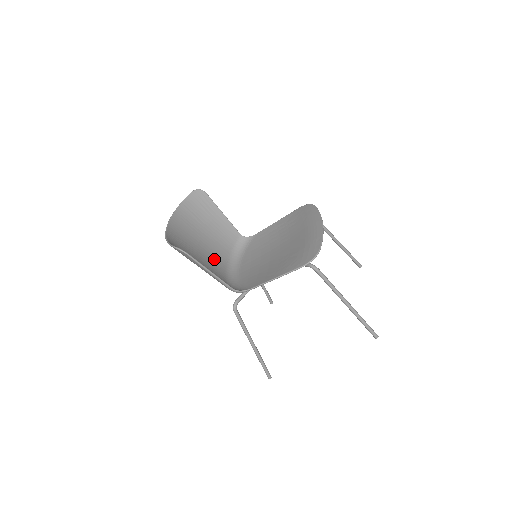
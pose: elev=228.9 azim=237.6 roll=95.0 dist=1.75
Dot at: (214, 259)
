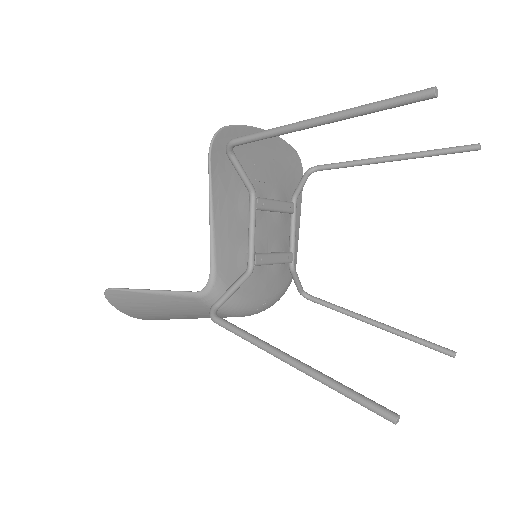
Dot at: occluded
